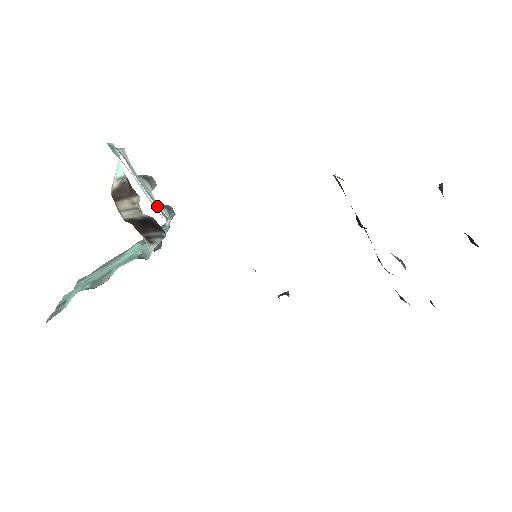
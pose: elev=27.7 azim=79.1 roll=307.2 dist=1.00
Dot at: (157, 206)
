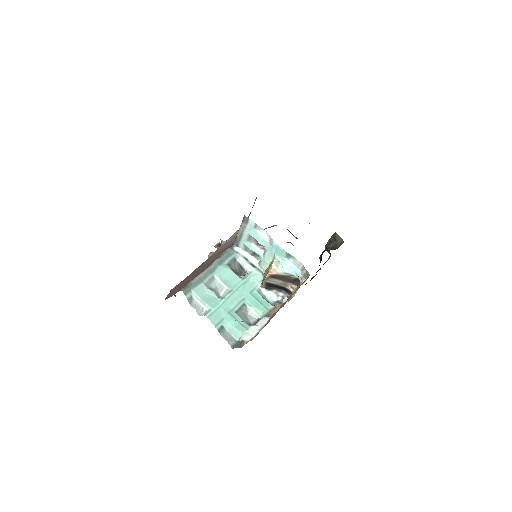
Dot at: (238, 242)
